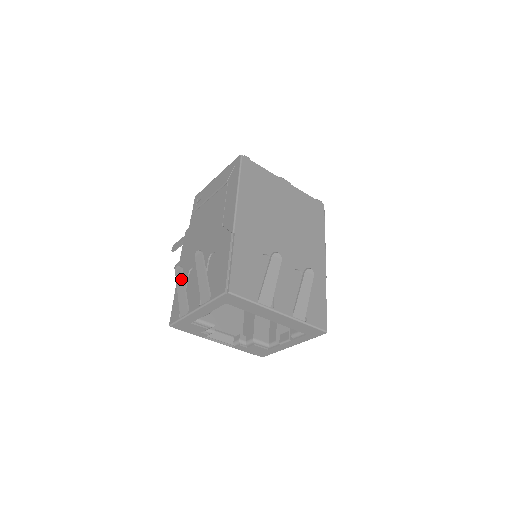
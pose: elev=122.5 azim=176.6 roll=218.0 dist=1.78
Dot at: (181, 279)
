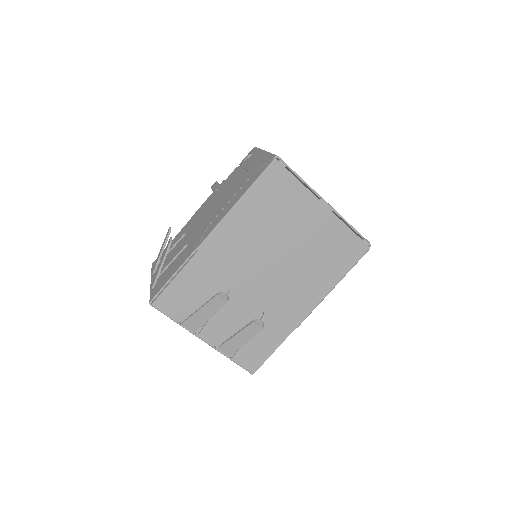
Dot at: (164, 242)
